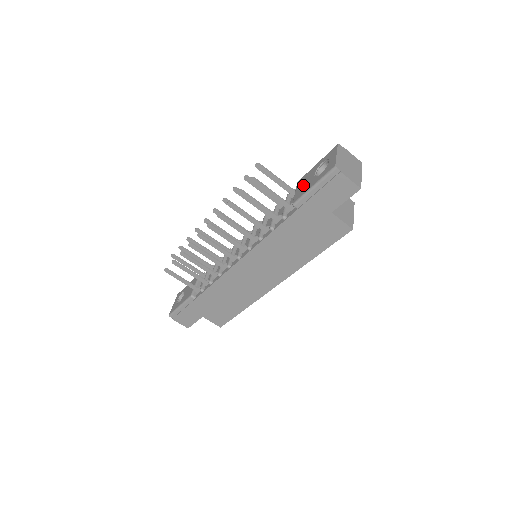
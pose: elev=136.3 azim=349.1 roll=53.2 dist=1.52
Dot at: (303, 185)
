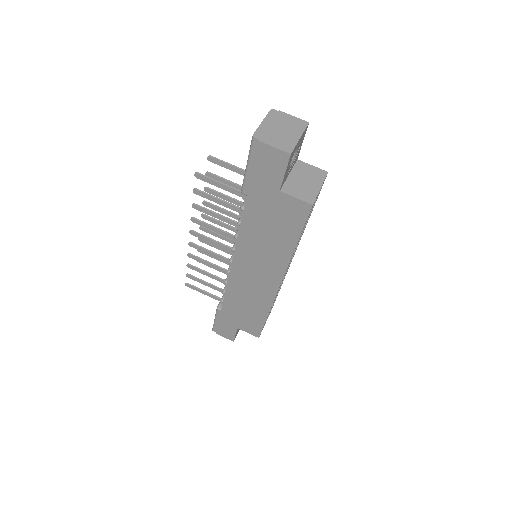
Dot at: occluded
